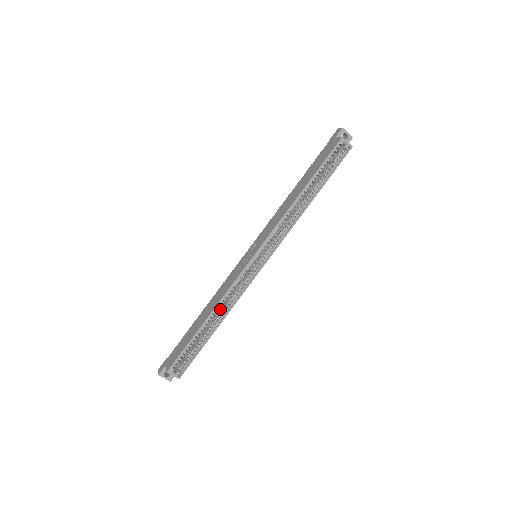
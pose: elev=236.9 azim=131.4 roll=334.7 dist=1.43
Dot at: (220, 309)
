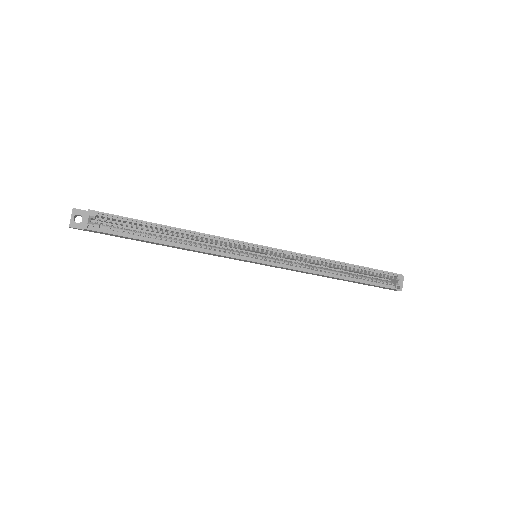
Dot at: (187, 241)
